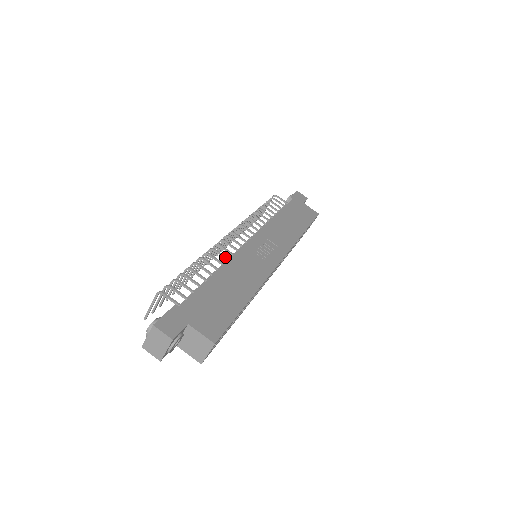
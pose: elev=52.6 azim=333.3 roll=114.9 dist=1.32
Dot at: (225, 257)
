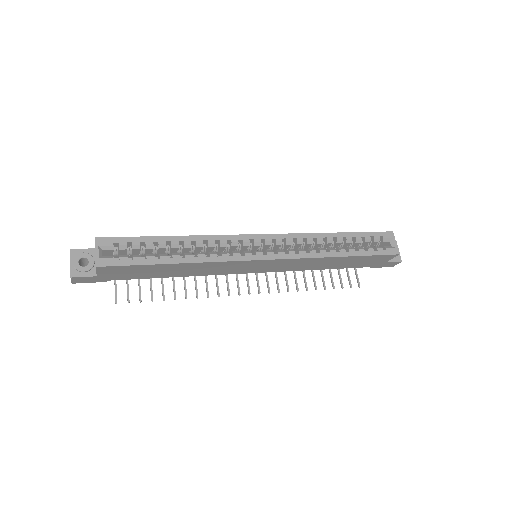
Dot at: occluded
